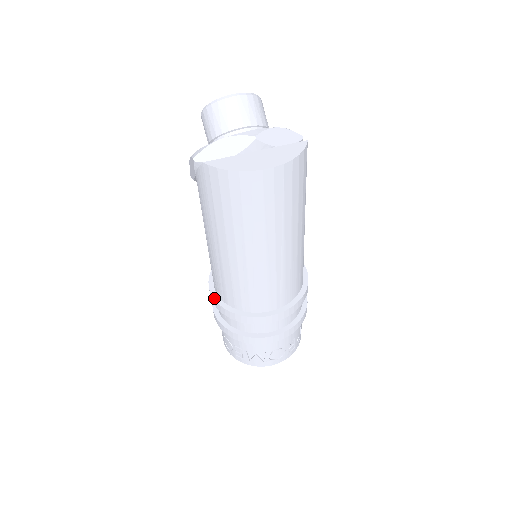
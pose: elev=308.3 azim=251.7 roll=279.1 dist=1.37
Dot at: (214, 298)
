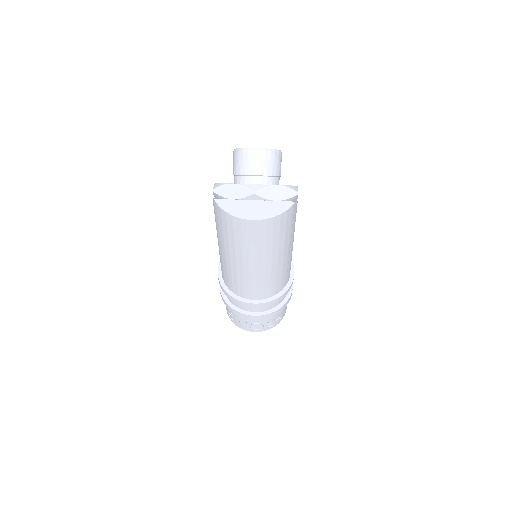
Dot at: (218, 275)
